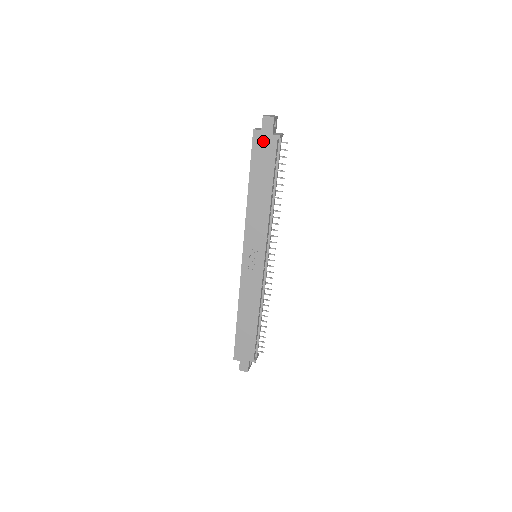
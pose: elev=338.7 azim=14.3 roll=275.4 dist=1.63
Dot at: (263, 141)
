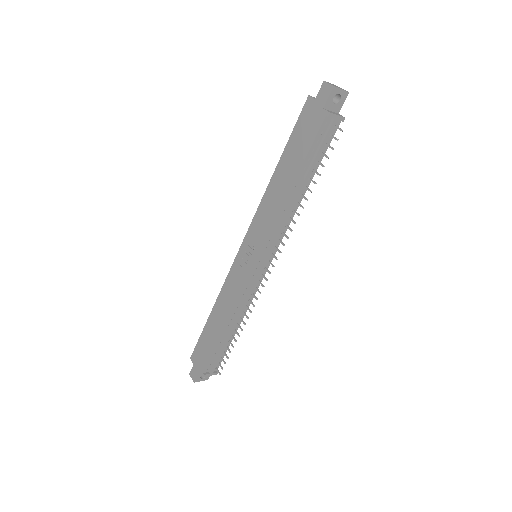
Dot at: (311, 114)
